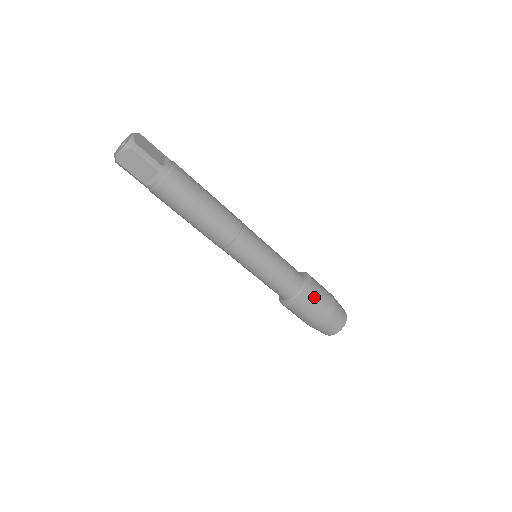
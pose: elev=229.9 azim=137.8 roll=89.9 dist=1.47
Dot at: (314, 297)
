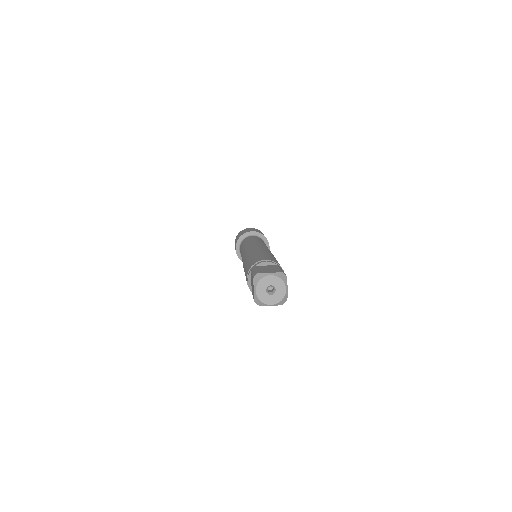
Dot at: occluded
